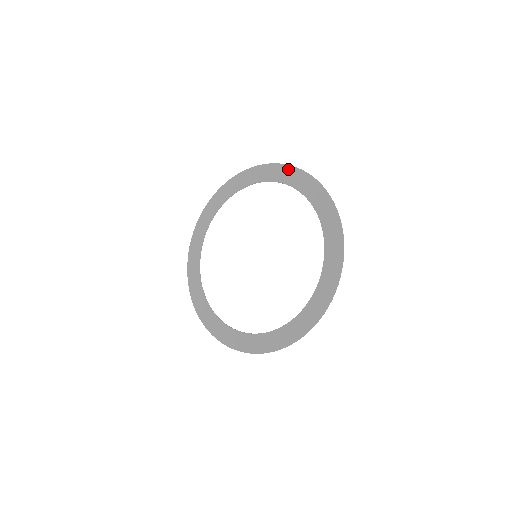
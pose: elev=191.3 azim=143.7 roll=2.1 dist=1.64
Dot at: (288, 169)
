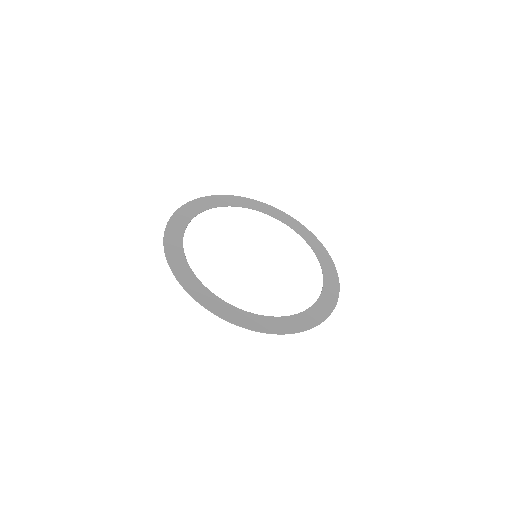
Dot at: (285, 215)
